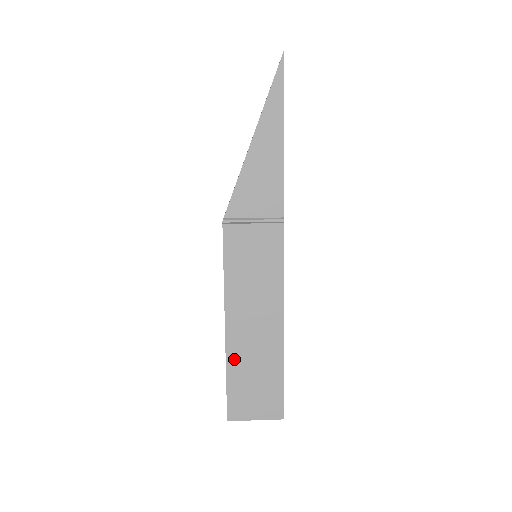
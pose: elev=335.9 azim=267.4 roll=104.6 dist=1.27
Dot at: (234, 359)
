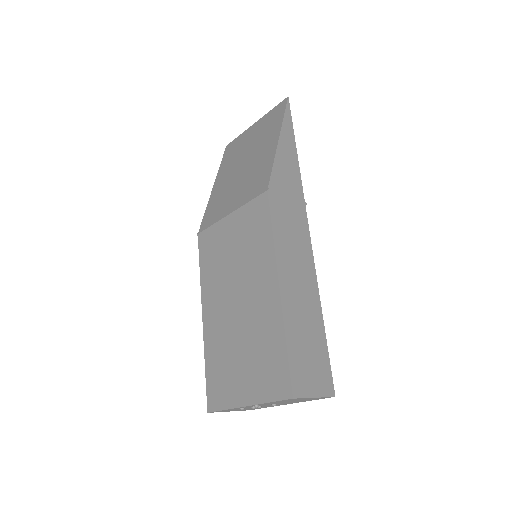
Dot at: (290, 323)
